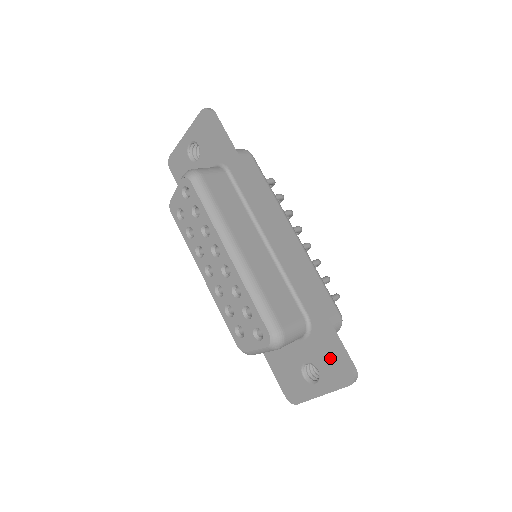
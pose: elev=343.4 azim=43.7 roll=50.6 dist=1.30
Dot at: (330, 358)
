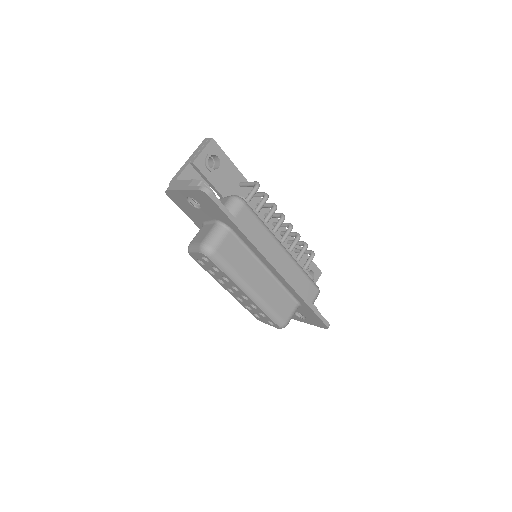
Dot at: (314, 318)
